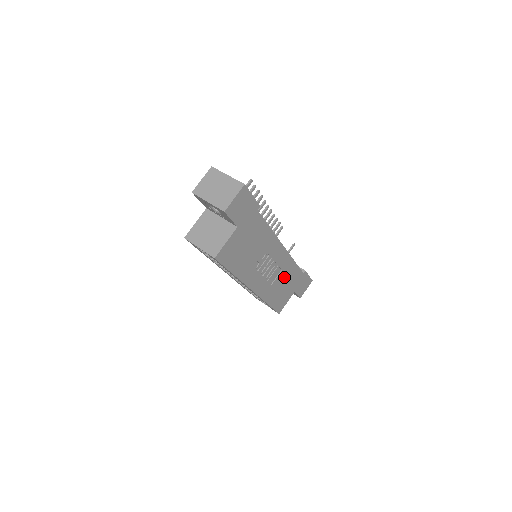
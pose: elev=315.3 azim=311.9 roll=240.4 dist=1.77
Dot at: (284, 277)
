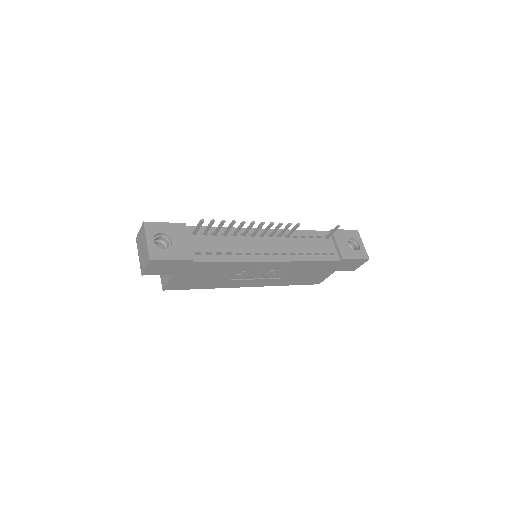
Dot at: (300, 270)
